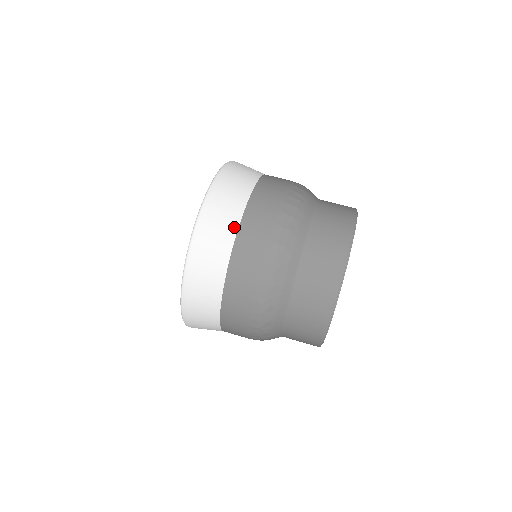
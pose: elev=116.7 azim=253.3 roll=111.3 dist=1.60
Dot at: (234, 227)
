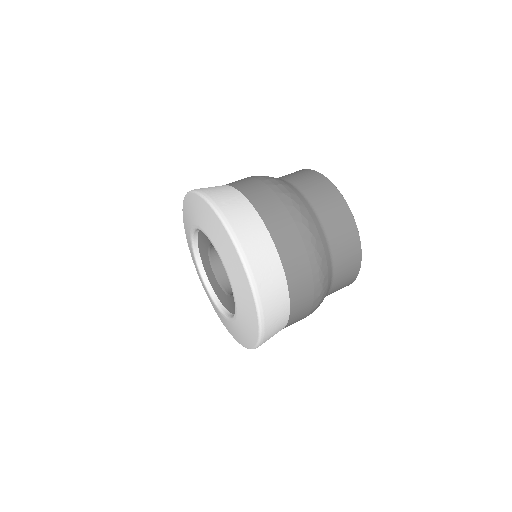
Dot at: (246, 202)
